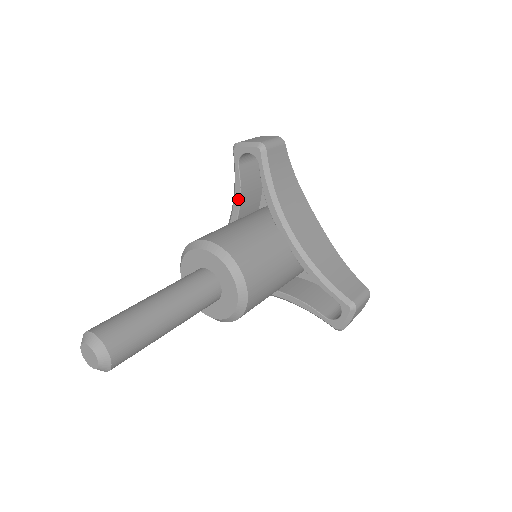
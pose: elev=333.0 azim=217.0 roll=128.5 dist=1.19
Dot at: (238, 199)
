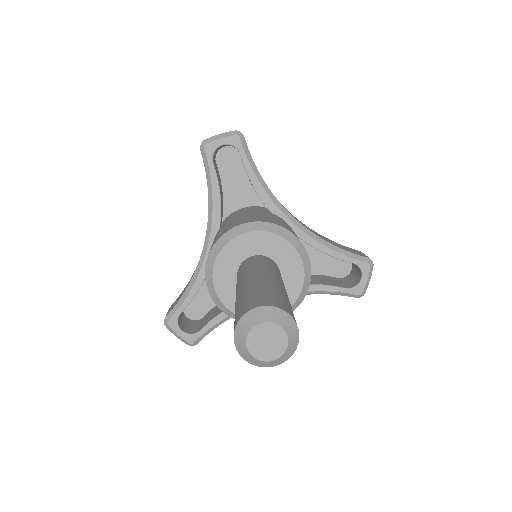
Dot at: (218, 201)
